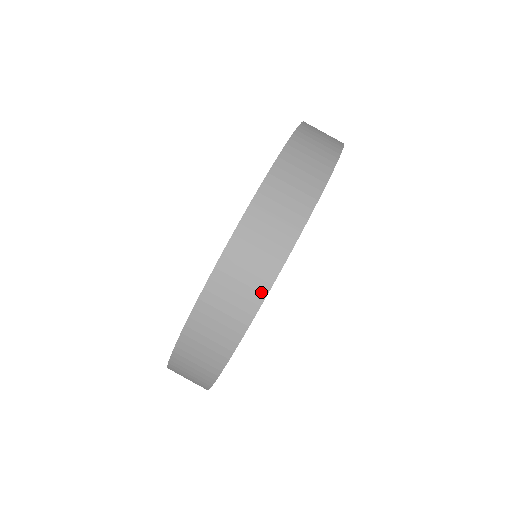
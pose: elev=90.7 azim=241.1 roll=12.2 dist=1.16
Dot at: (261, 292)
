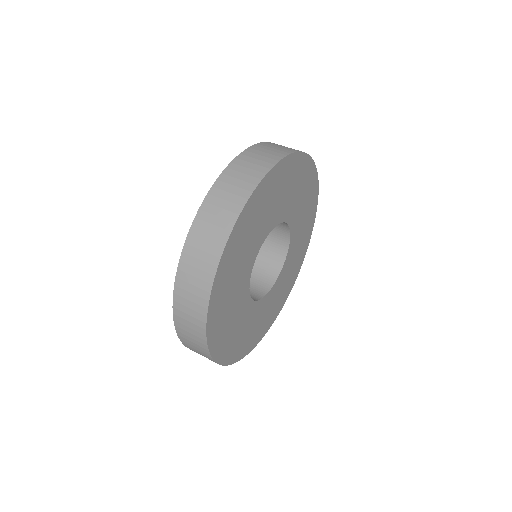
Dot at: occluded
